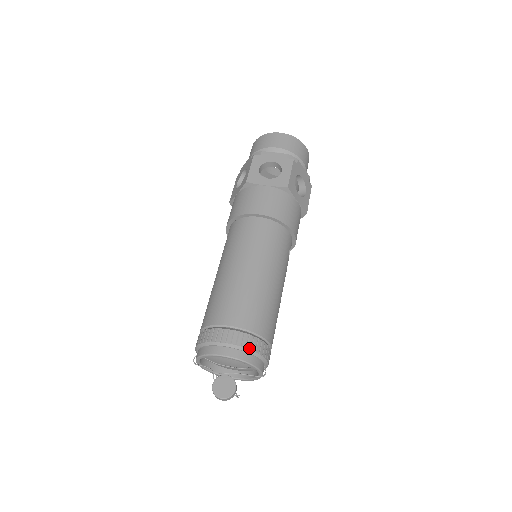
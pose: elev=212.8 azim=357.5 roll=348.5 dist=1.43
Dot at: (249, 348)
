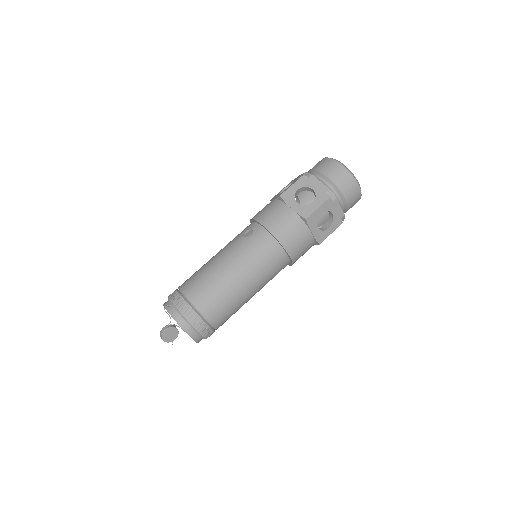
Dot at: (206, 338)
